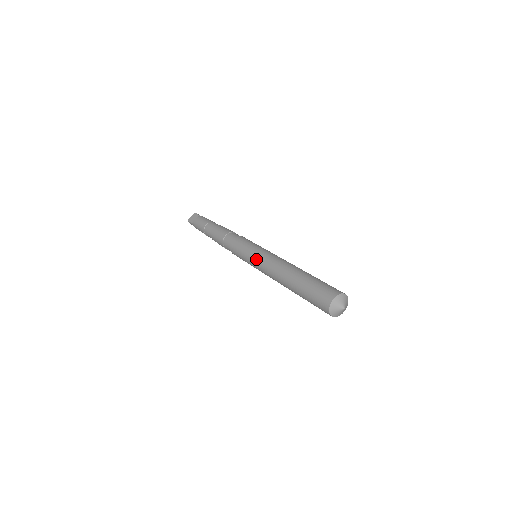
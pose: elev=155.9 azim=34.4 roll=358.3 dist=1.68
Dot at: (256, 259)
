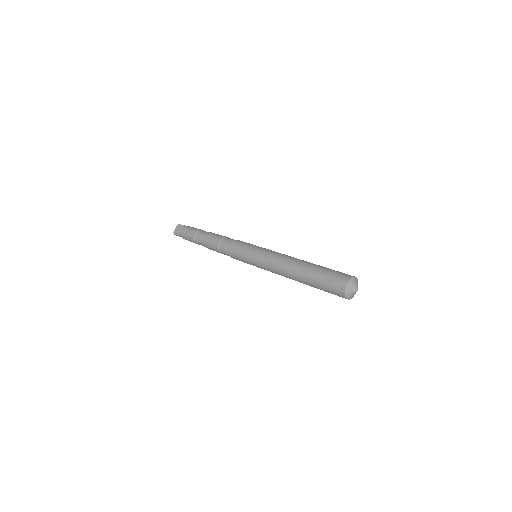
Dot at: (259, 260)
